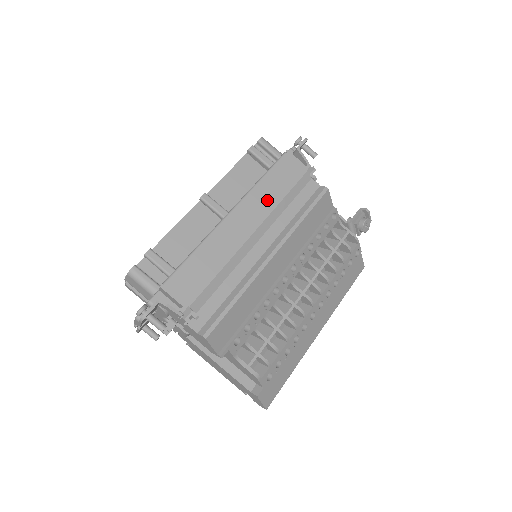
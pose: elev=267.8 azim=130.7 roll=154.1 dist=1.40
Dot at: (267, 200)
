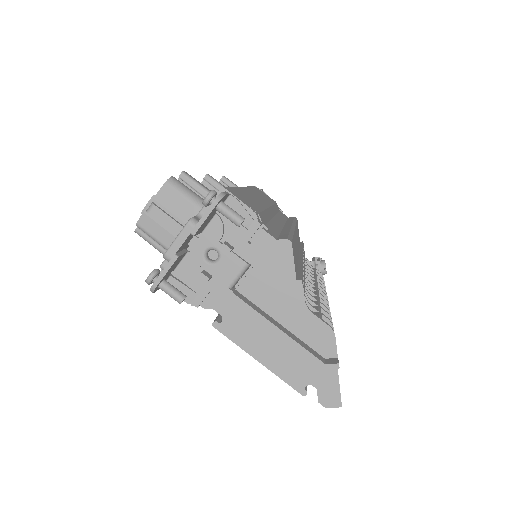
Dot at: (263, 198)
